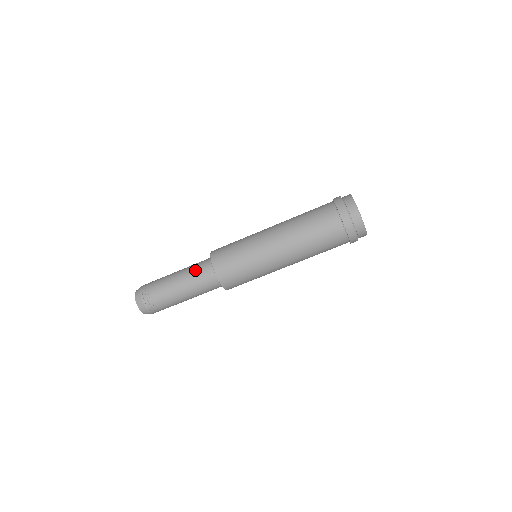
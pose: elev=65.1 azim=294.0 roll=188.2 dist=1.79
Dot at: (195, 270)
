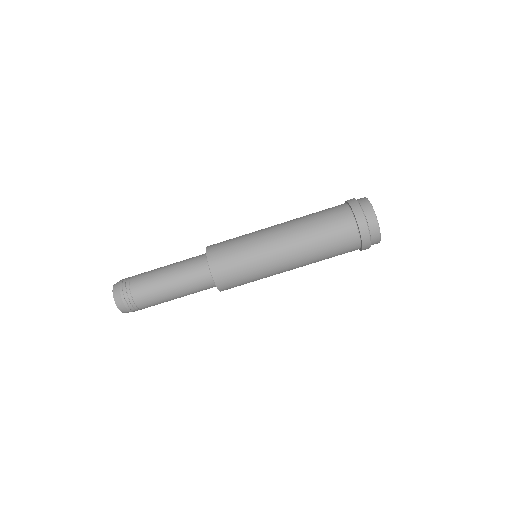
Dot at: (186, 263)
